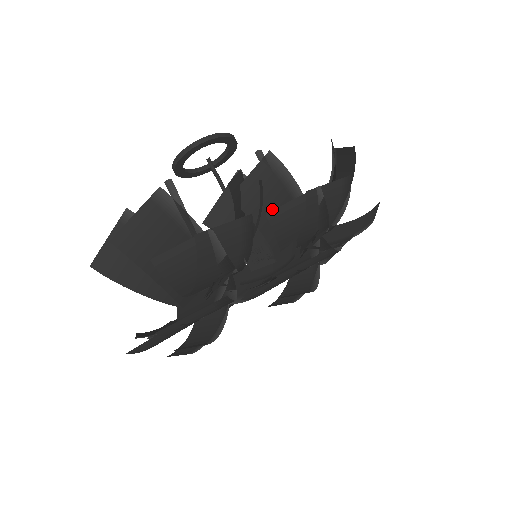
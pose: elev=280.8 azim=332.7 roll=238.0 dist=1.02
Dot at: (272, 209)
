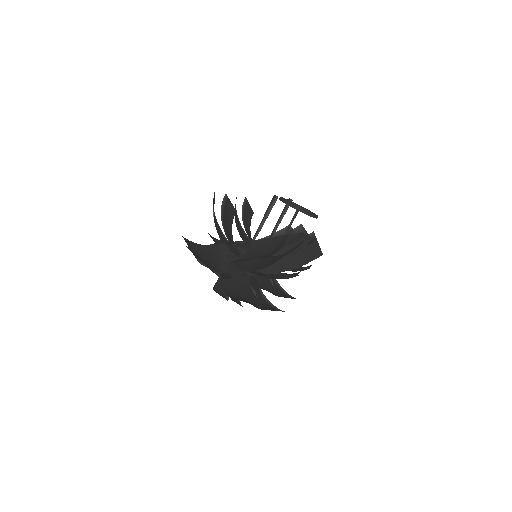
Dot at: occluded
